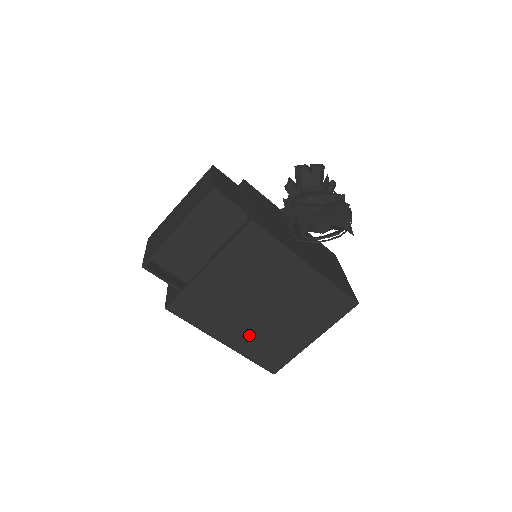
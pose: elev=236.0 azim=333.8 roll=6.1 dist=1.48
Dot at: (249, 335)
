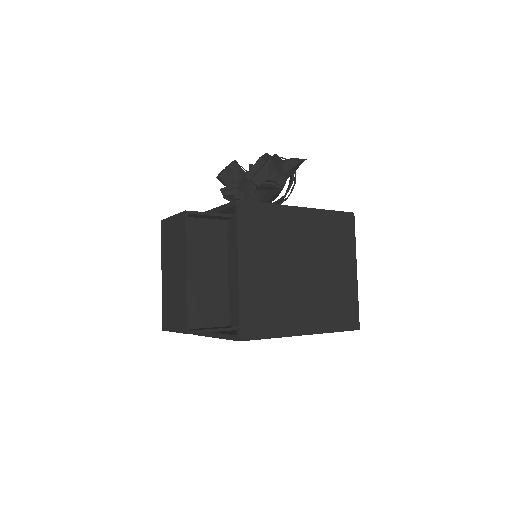
Dot at: (315, 308)
